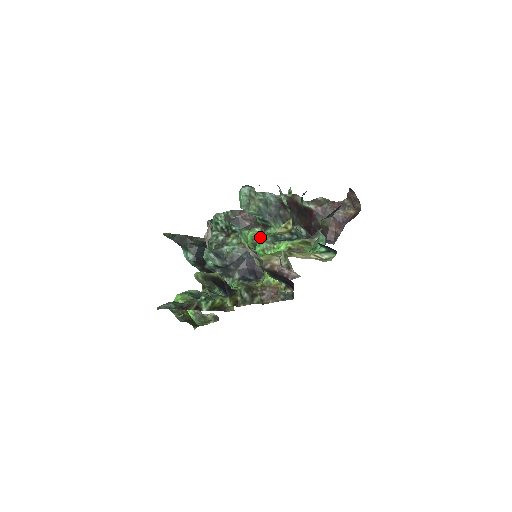
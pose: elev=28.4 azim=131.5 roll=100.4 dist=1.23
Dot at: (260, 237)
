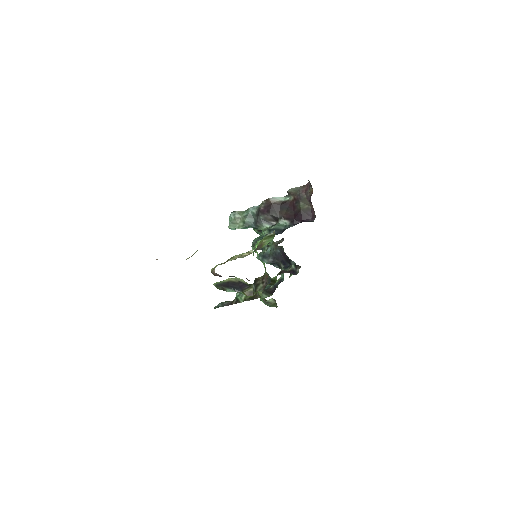
Dot at: occluded
